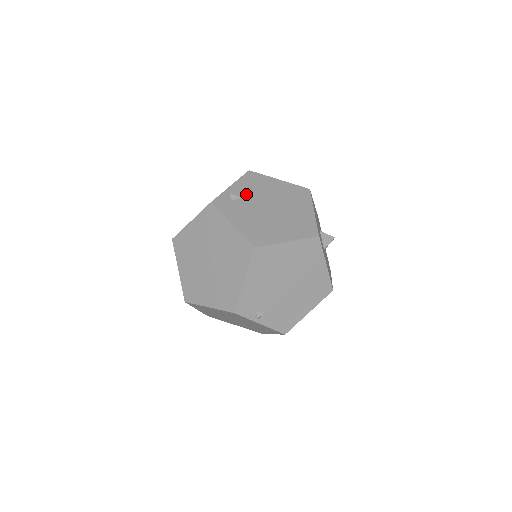
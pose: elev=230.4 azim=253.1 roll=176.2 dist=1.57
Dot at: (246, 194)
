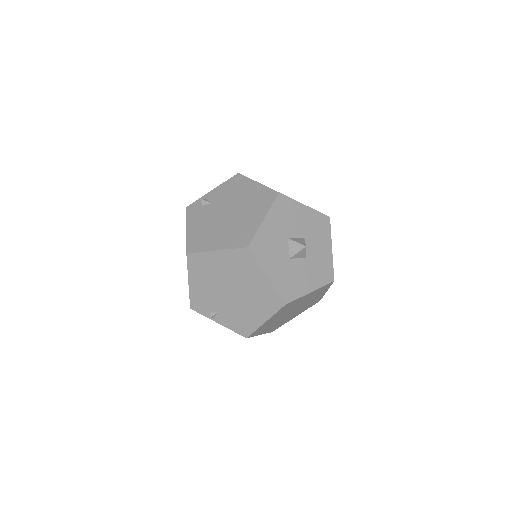
Dot at: (217, 199)
